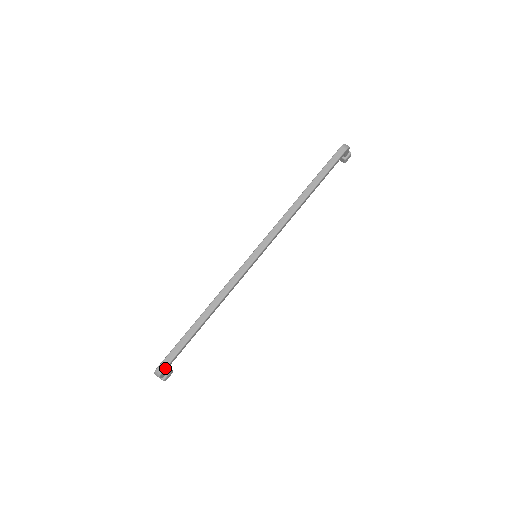
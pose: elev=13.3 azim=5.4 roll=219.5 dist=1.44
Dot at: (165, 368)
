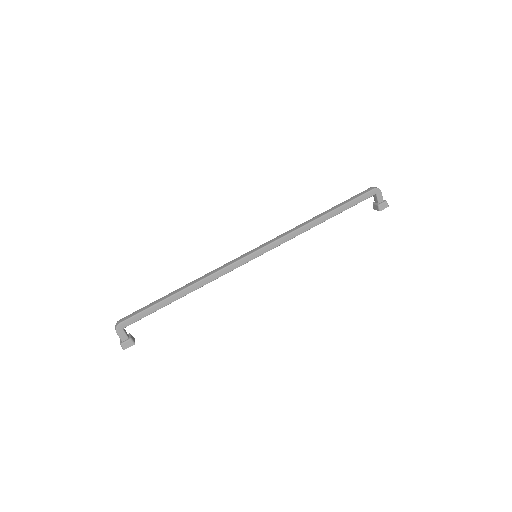
Dot at: (124, 320)
